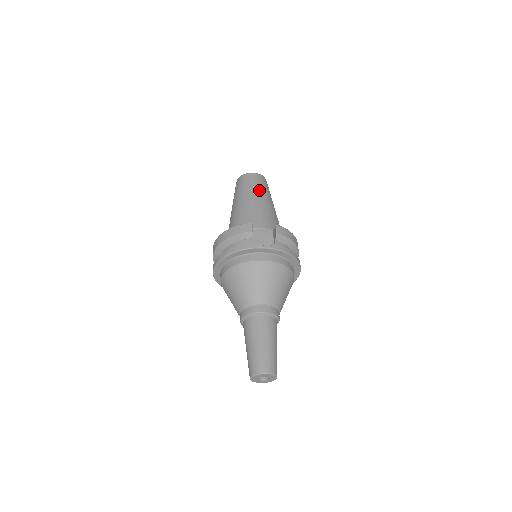
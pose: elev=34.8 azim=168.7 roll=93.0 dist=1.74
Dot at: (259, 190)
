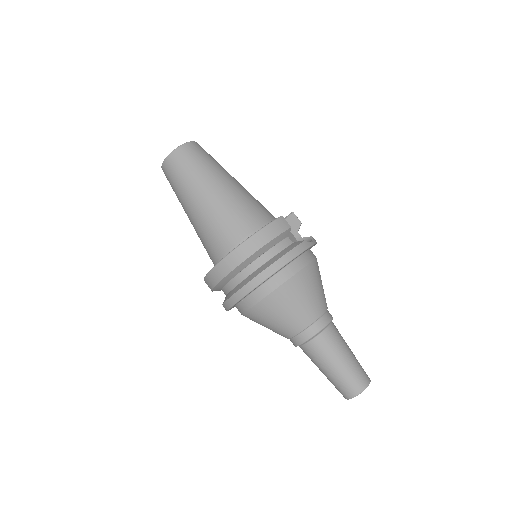
Dot at: (222, 167)
